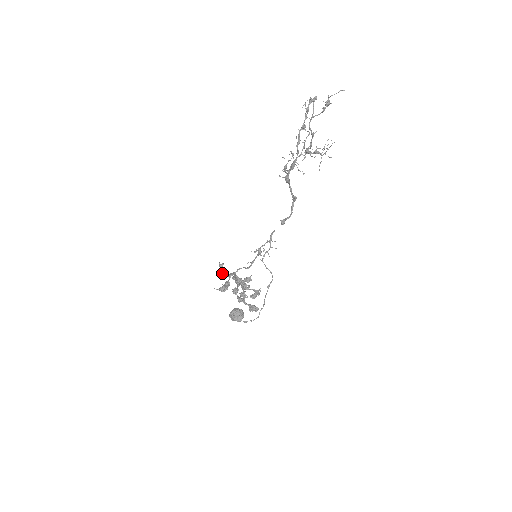
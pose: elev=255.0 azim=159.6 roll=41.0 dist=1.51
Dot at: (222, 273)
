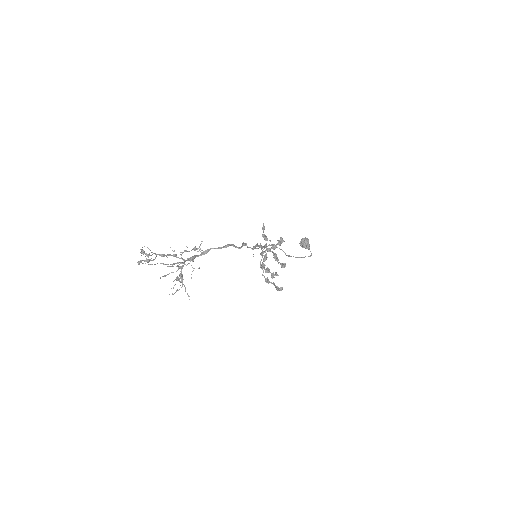
Dot at: (264, 239)
